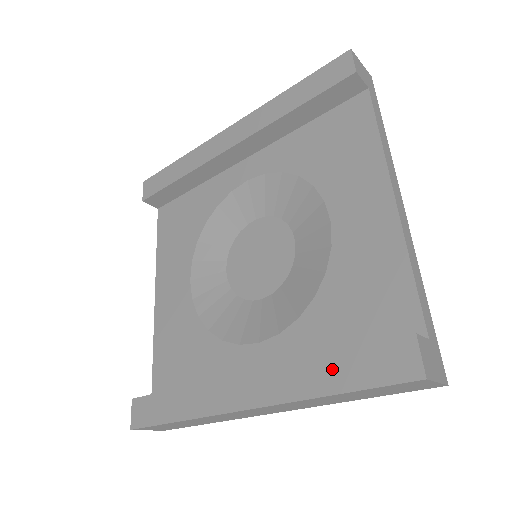
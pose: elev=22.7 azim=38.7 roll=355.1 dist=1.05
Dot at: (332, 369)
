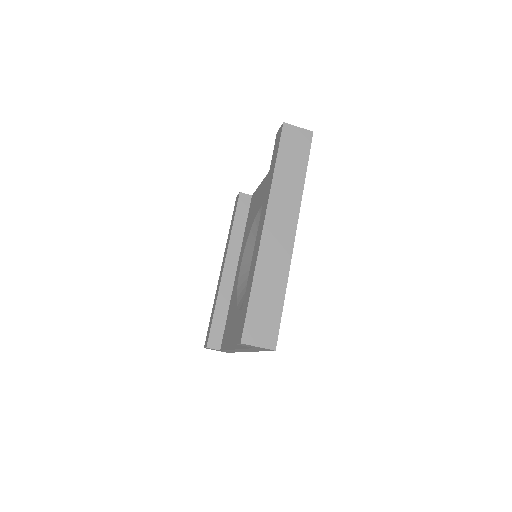
Dot at: (271, 171)
